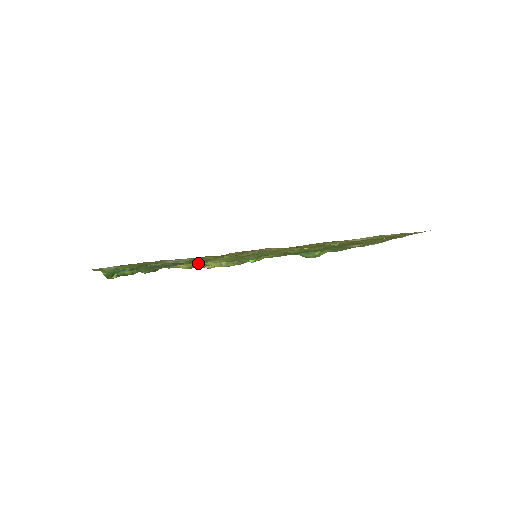
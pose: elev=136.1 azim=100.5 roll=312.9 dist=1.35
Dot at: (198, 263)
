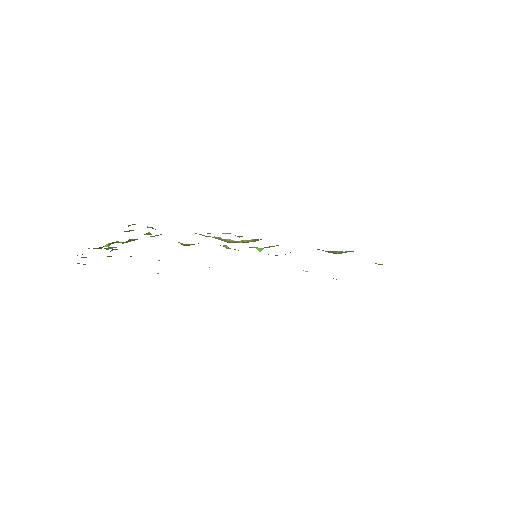
Dot at: occluded
